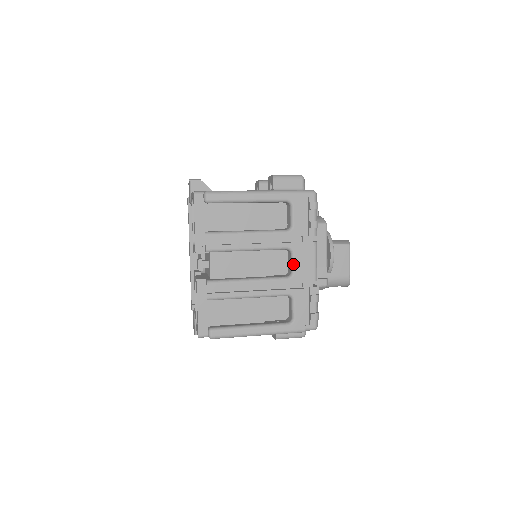
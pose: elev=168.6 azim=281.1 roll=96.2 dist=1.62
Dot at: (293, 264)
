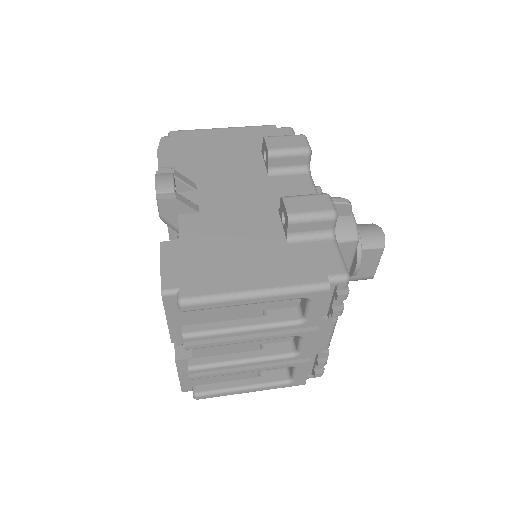
Dot at: (301, 347)
